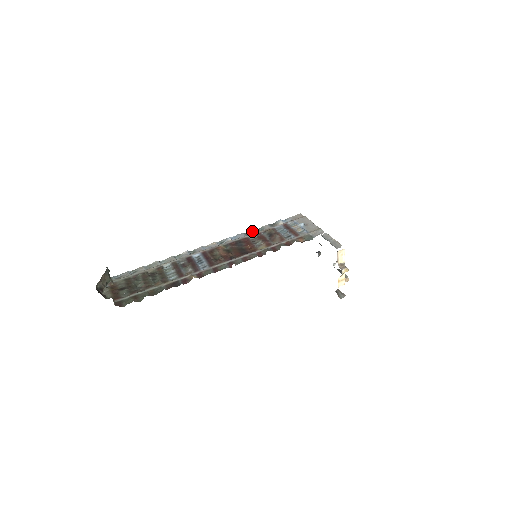
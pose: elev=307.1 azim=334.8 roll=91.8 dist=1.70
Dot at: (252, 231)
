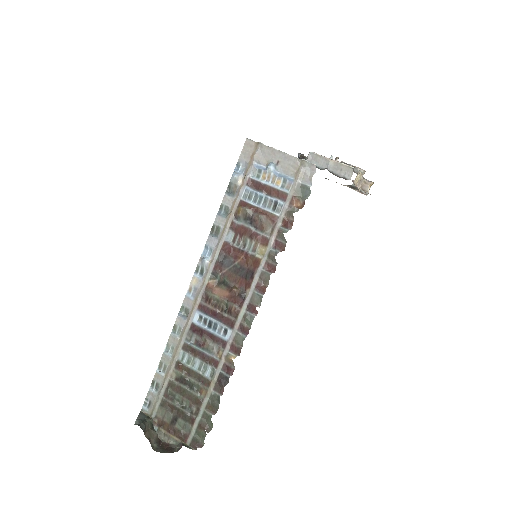
Dot at: (217, 224)
